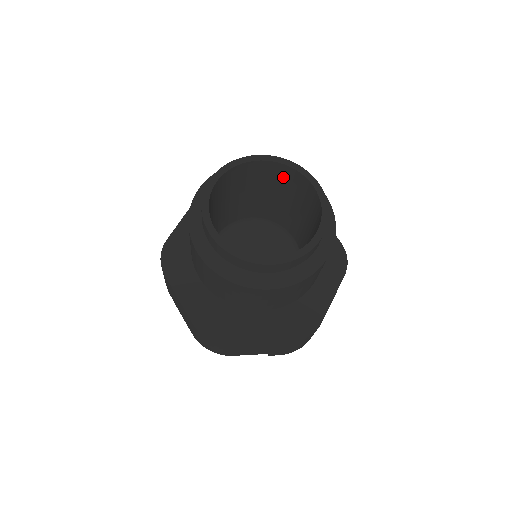
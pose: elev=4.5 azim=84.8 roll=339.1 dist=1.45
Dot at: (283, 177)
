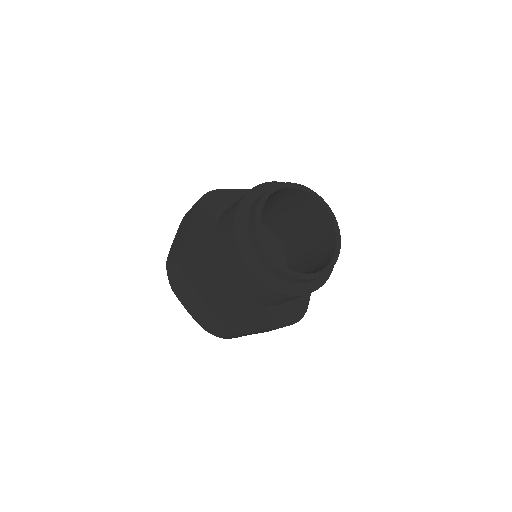
Dot at: (296, 198)
